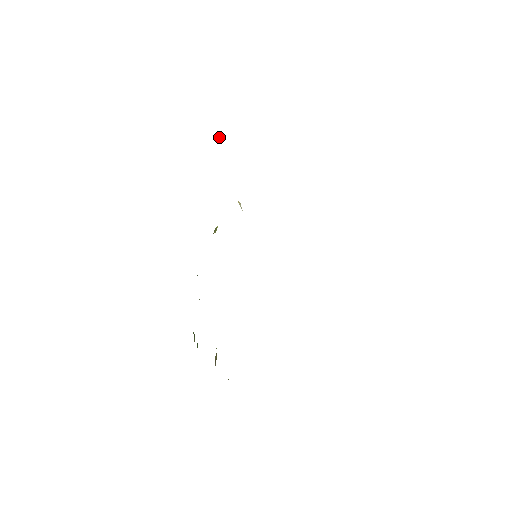
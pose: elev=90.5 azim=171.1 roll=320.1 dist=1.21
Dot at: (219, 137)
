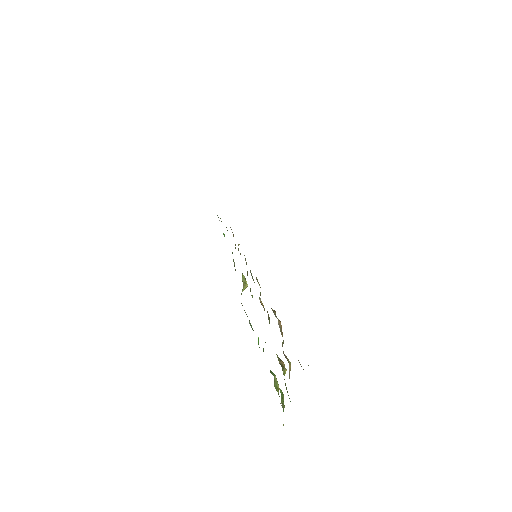
Dot at: occluded
